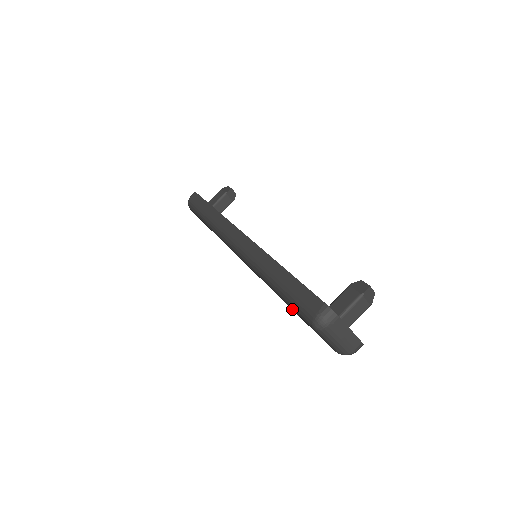
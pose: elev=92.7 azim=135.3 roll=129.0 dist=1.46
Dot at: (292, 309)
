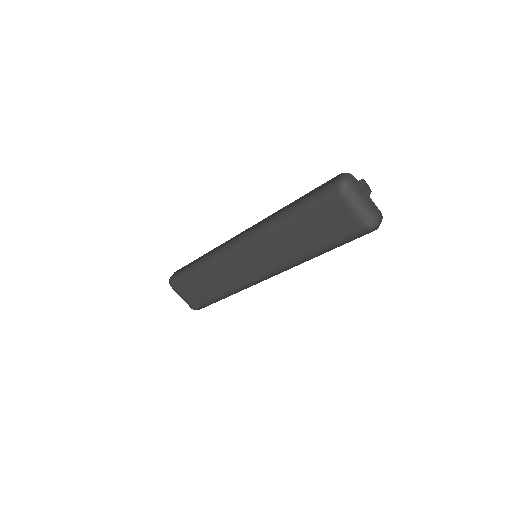
Dot at: (313, 220)
